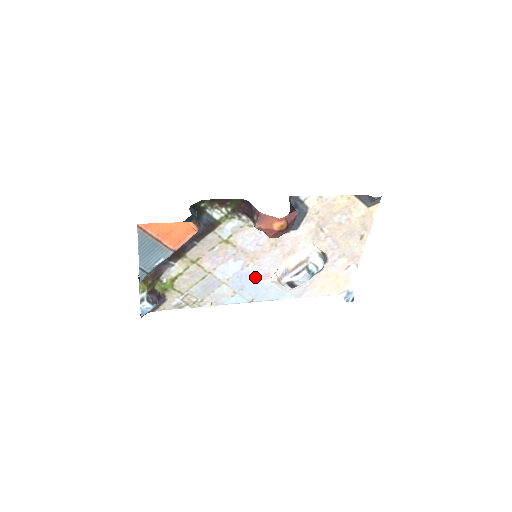
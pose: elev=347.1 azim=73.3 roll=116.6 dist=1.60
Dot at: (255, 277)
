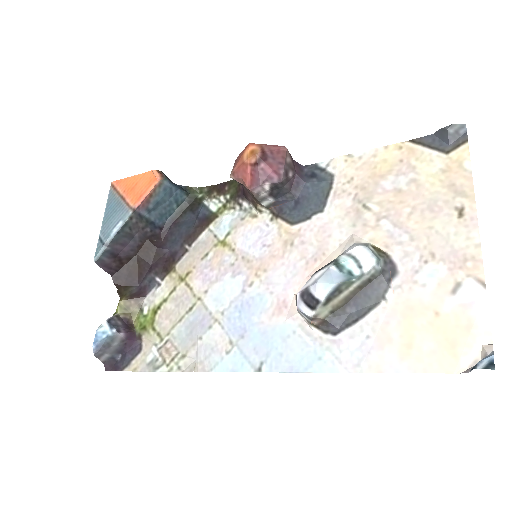
Dot at: (263, 310)
